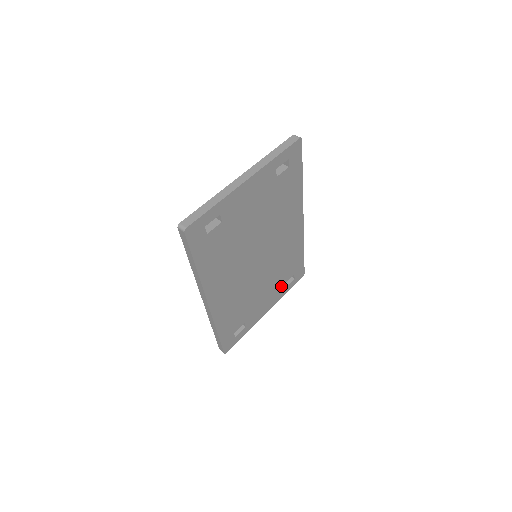
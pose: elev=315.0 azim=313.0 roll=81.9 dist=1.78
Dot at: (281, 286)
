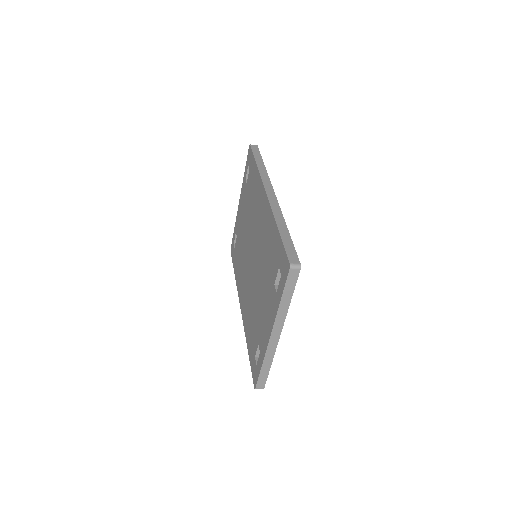
Dot at: occluded
